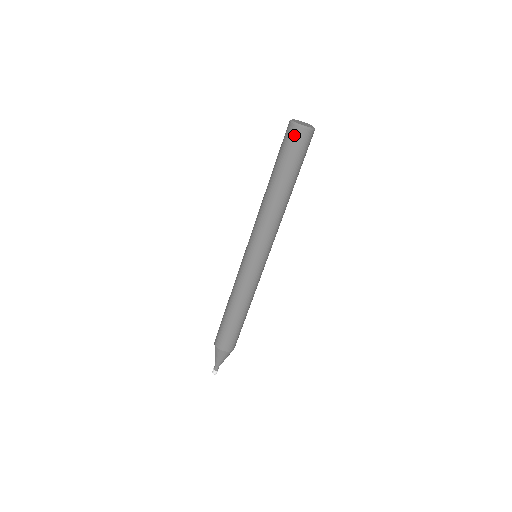
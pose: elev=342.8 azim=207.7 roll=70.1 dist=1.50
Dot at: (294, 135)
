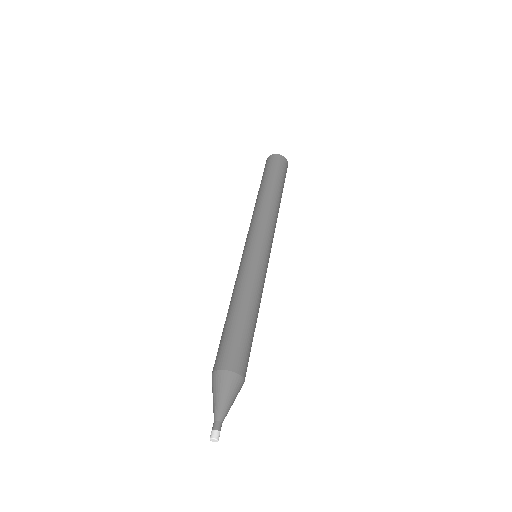
Dot at: (280, 159)
